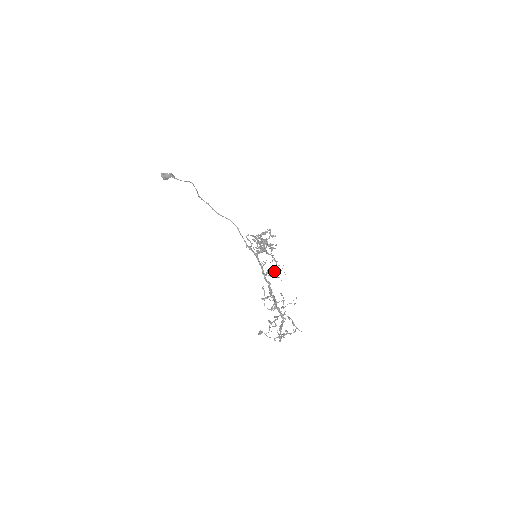
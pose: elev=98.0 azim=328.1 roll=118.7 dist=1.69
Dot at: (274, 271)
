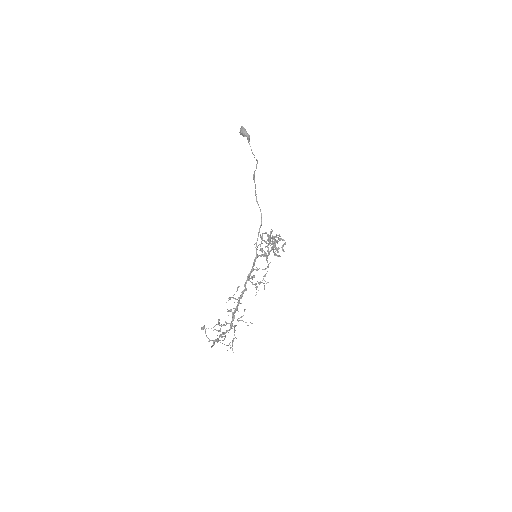
Dot at: (258, 282)
